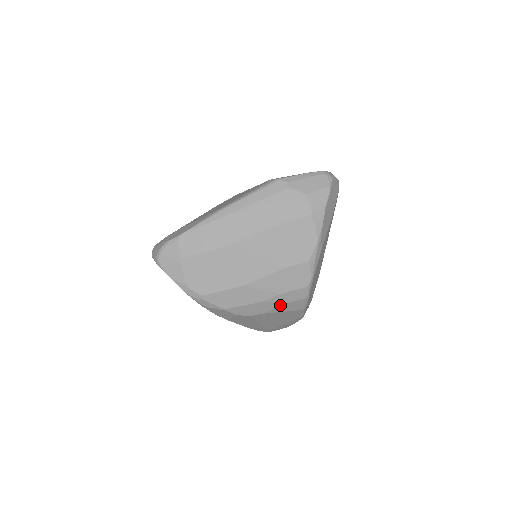
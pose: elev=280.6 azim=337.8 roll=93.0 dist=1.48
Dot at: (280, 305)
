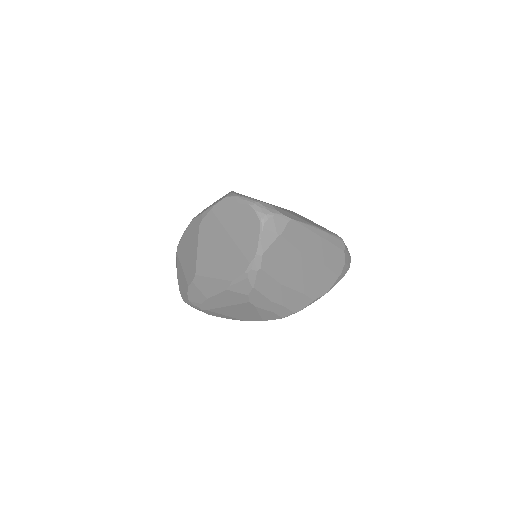
Dot at: (270, 310)
